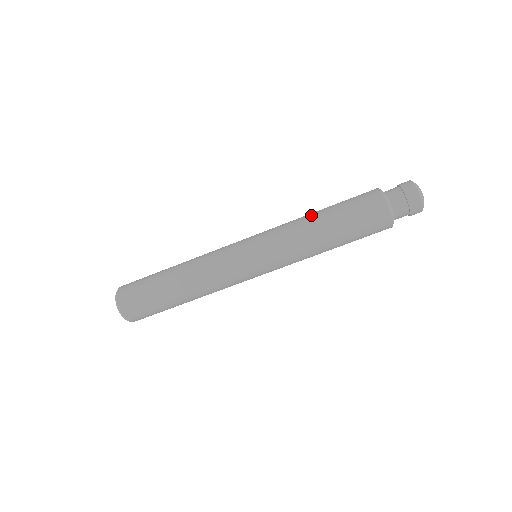
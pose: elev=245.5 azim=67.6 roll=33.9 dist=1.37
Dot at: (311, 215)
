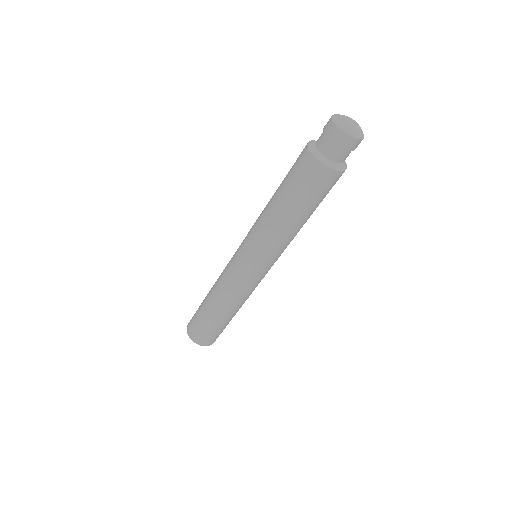
Dot at: (271, 210)
